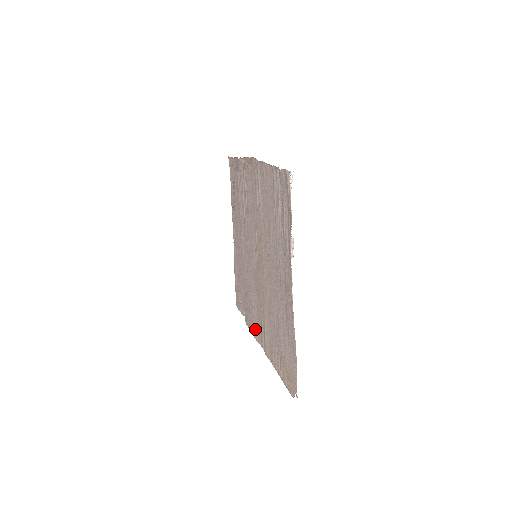
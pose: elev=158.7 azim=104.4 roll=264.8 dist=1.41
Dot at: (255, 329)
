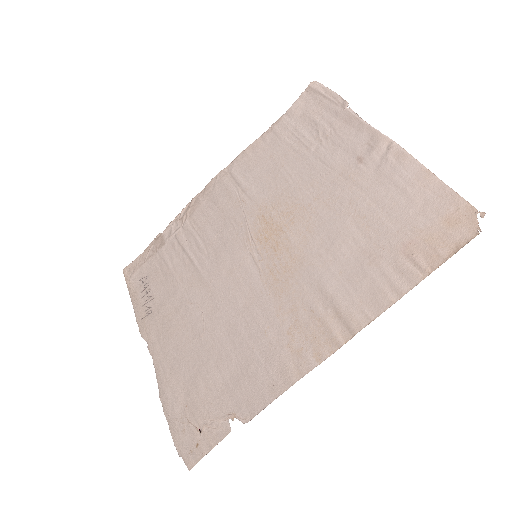
Dot at: (297, 359)
